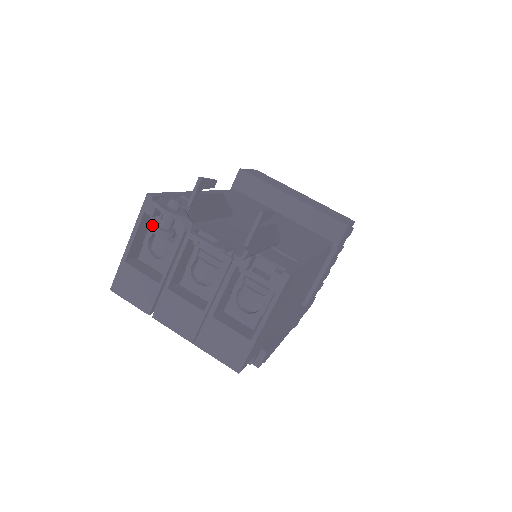
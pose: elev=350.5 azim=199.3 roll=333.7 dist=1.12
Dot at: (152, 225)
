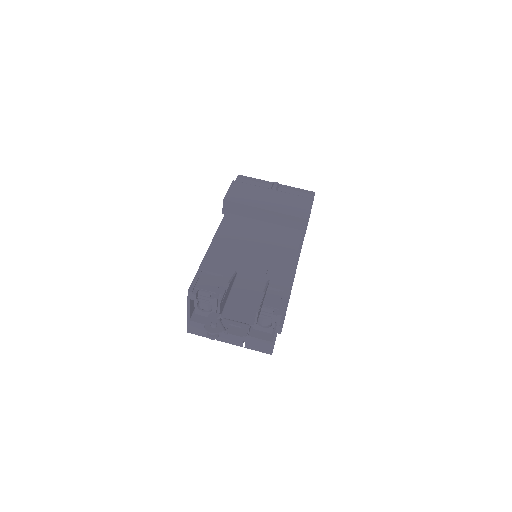
Dot at: (196, 299)
